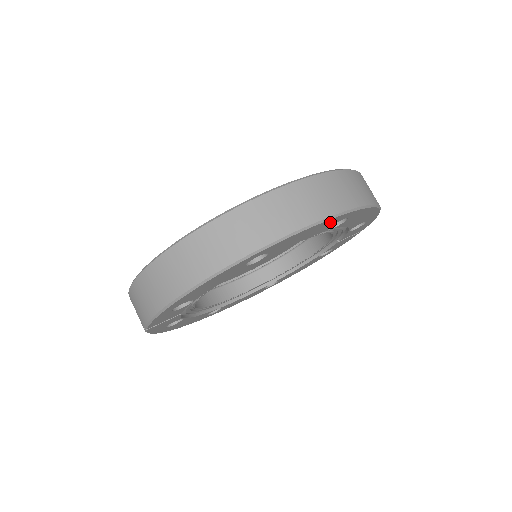
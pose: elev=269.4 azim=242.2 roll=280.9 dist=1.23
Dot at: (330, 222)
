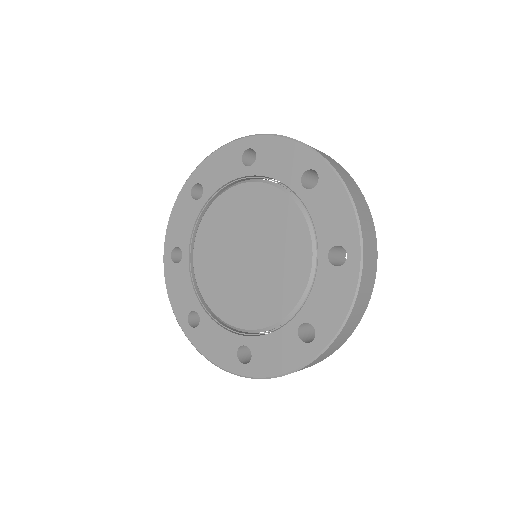
Dot at: occluded
